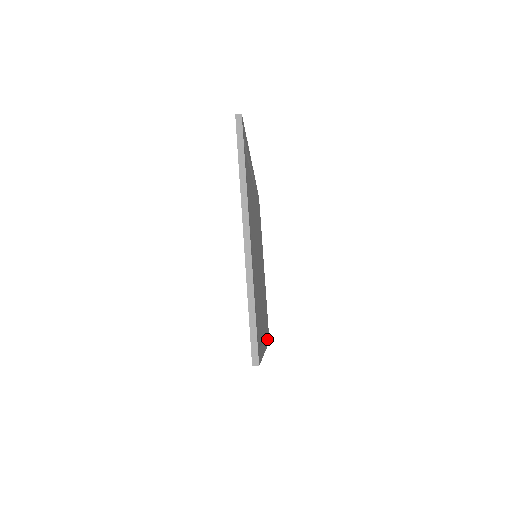
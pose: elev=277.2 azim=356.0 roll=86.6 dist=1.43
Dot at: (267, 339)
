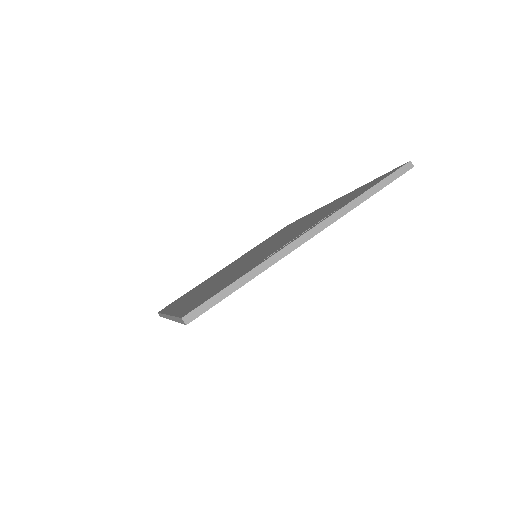
Dot at: occluded
